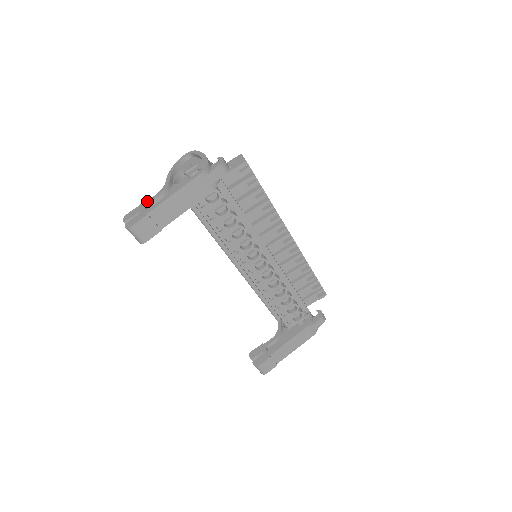
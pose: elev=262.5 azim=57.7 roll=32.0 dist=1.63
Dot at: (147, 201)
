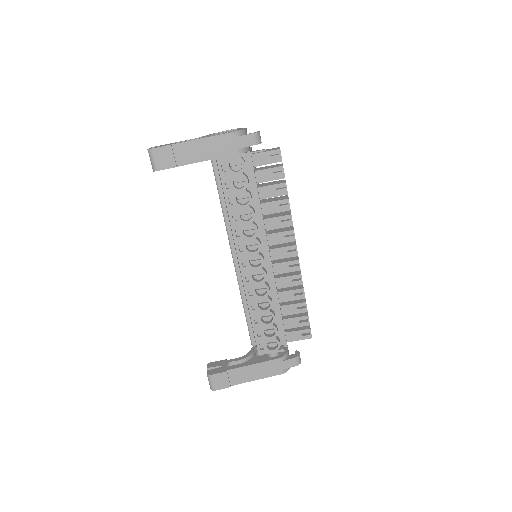
Dot at: occluded
